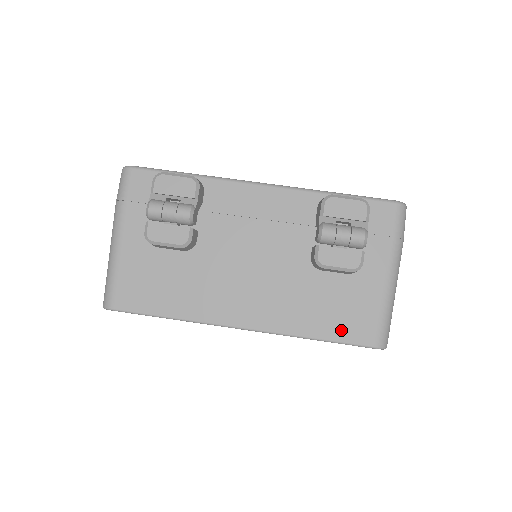
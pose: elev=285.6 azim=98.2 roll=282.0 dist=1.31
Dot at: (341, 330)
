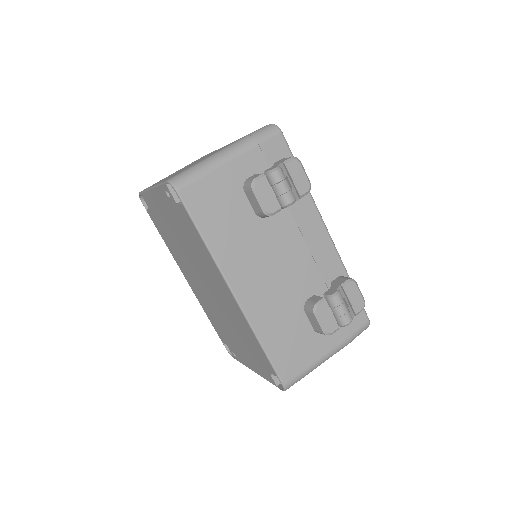
Dot at: (279, 356)
